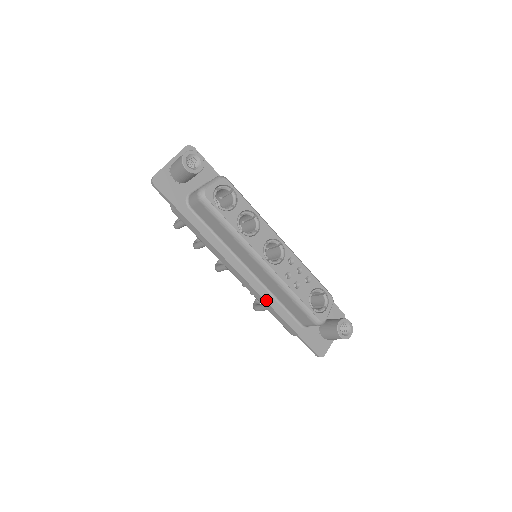
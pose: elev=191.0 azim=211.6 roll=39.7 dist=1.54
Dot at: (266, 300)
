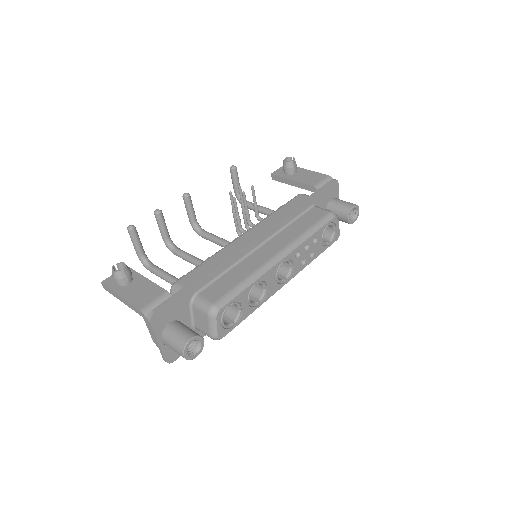
Dot at: occluded
